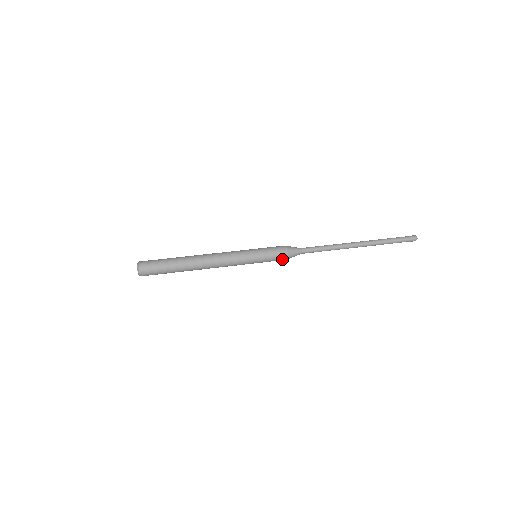
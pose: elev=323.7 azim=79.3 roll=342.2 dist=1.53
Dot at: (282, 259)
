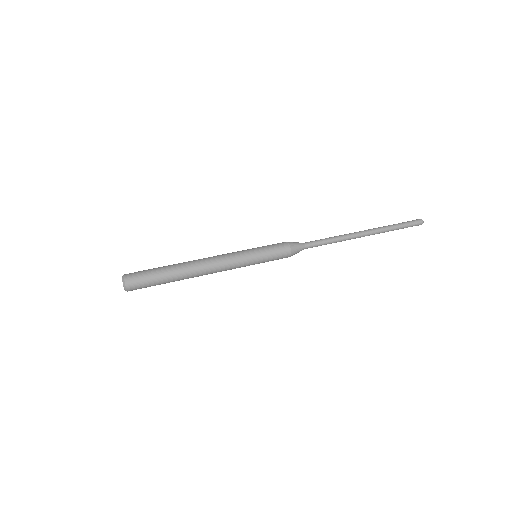
Dot at: (285, 251)
